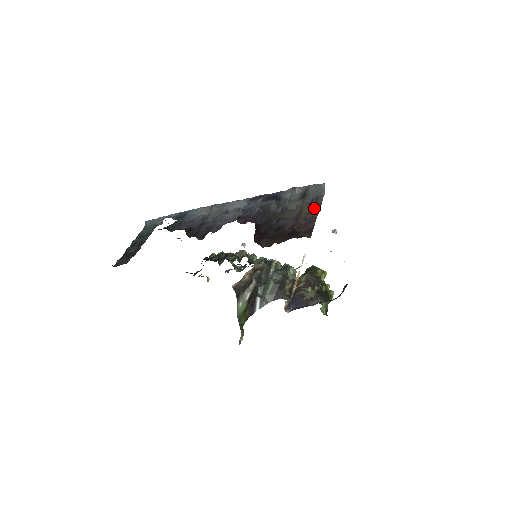
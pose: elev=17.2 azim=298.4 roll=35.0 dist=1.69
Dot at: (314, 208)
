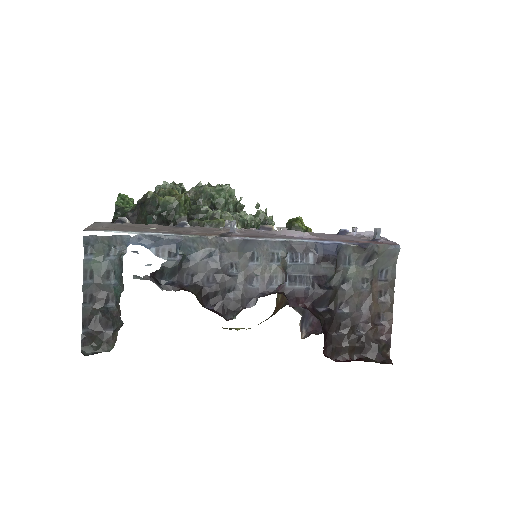
Dot at: (386, 294)
